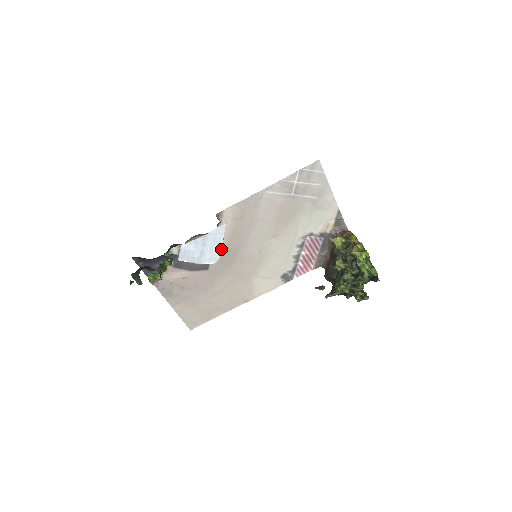
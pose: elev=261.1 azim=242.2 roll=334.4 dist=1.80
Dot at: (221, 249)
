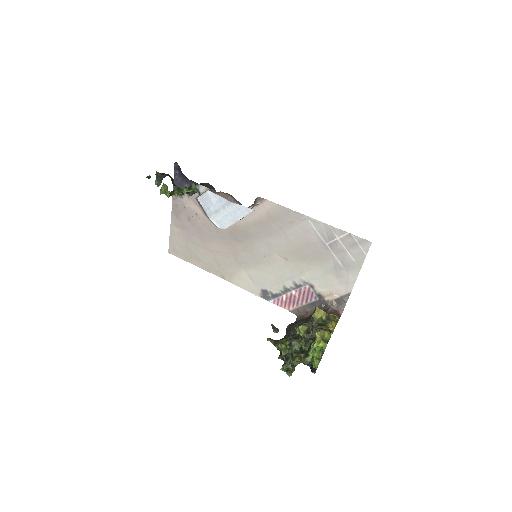
Dot at: occluded
